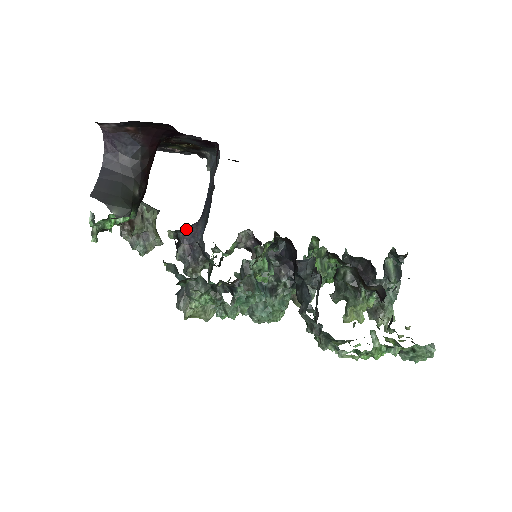
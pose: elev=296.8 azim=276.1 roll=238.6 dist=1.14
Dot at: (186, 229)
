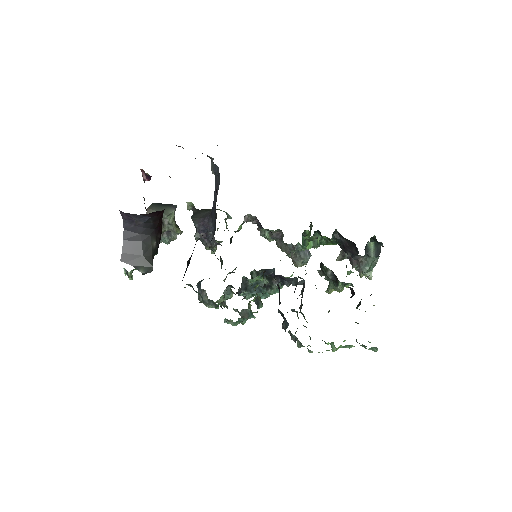
Dot at: (200, 221)
